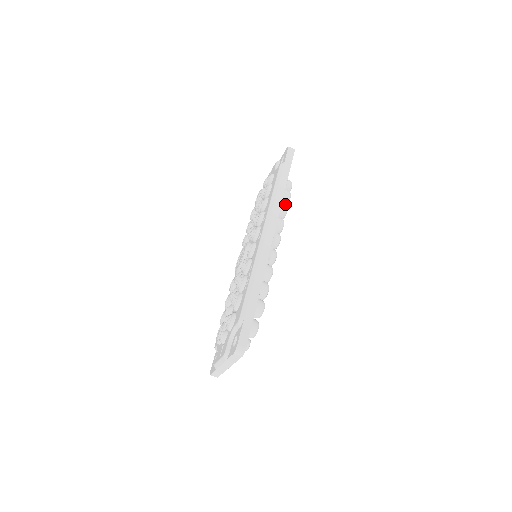
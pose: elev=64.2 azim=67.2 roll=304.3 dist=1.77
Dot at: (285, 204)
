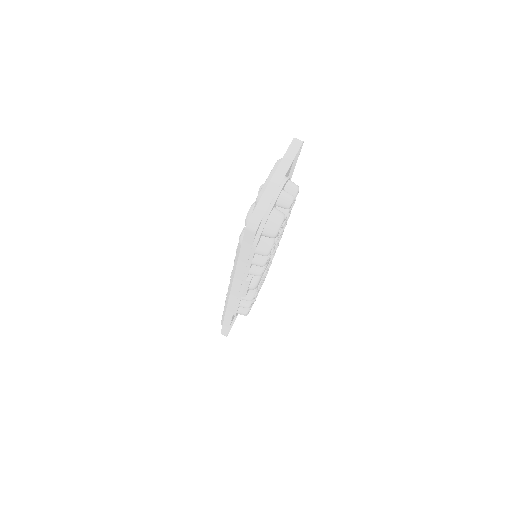
Dot at: occluded
